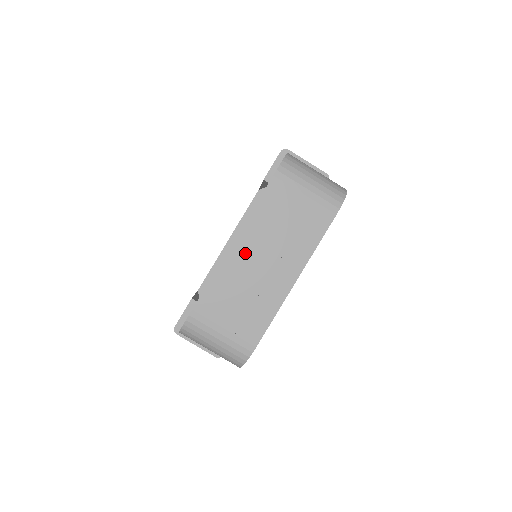
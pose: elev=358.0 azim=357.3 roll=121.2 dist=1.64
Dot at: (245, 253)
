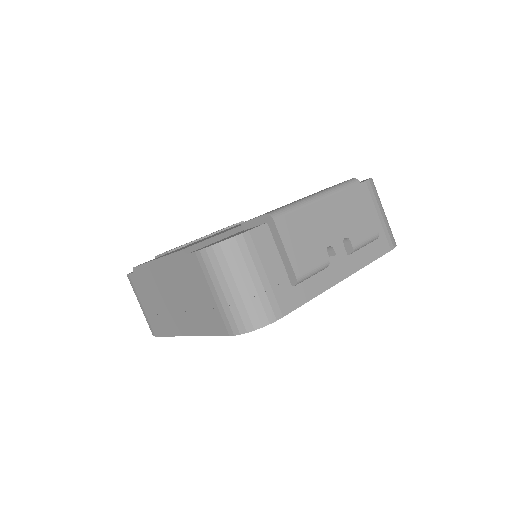
Dot at: (162, 280)
